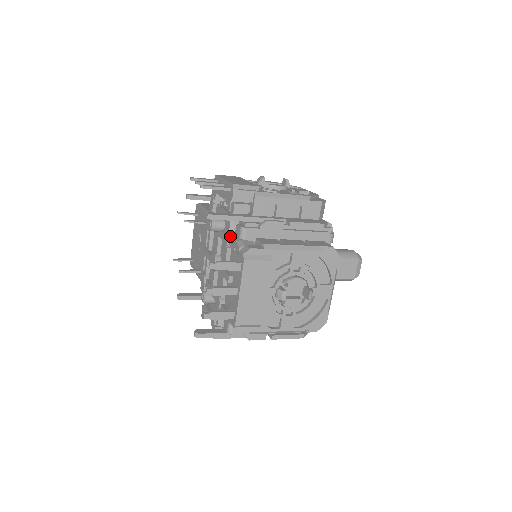
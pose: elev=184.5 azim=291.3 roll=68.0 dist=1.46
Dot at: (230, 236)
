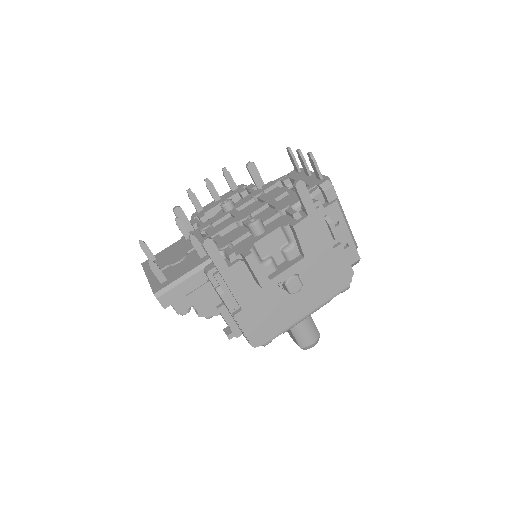
Dot at: (262, 188)
